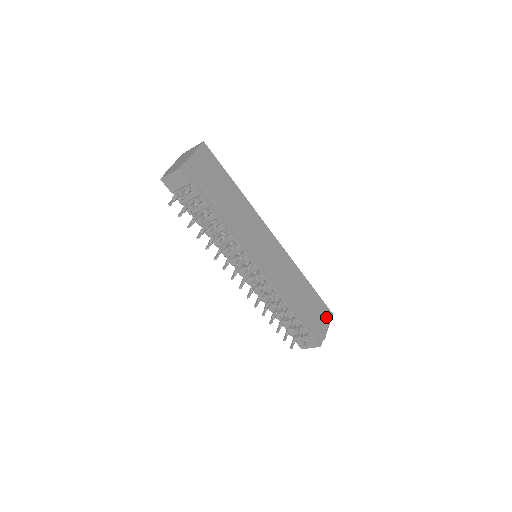
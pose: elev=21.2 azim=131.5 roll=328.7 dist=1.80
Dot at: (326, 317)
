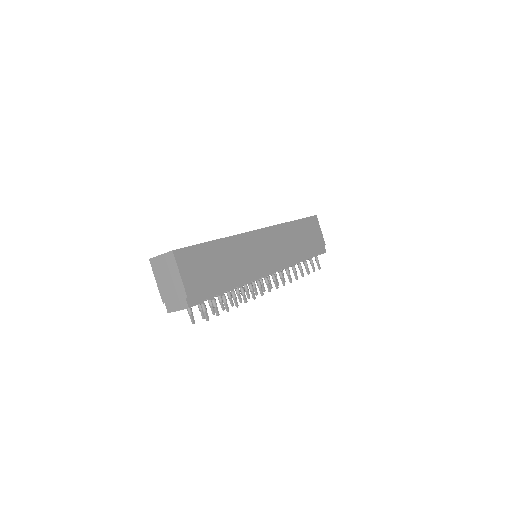
Dot at: (316, 226)
